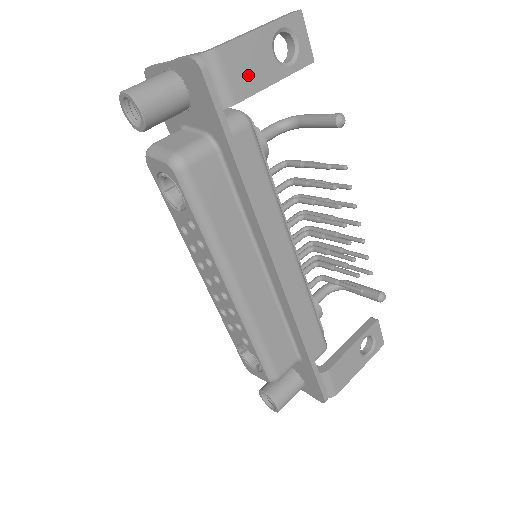
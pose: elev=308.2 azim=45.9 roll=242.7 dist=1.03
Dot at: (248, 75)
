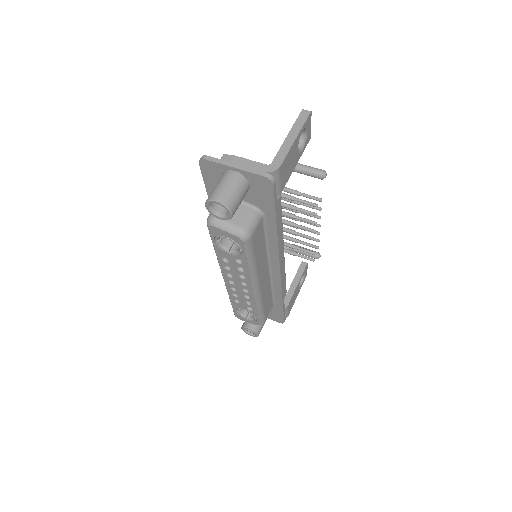
Dot at: (288, 171)
